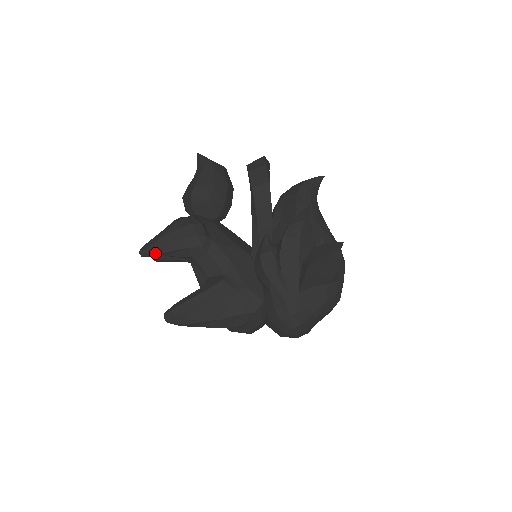
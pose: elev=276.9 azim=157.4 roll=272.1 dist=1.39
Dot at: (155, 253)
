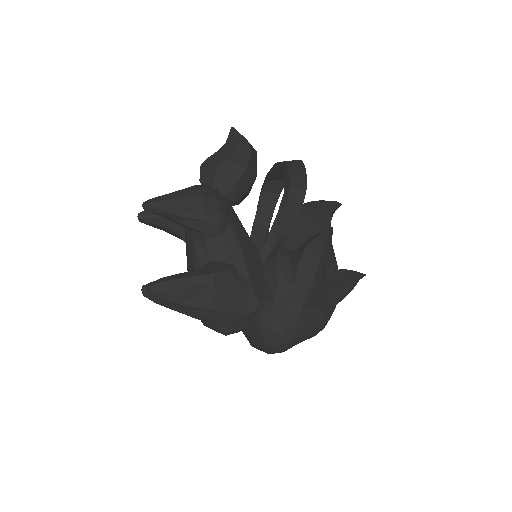
Dot at: (164, 212)
